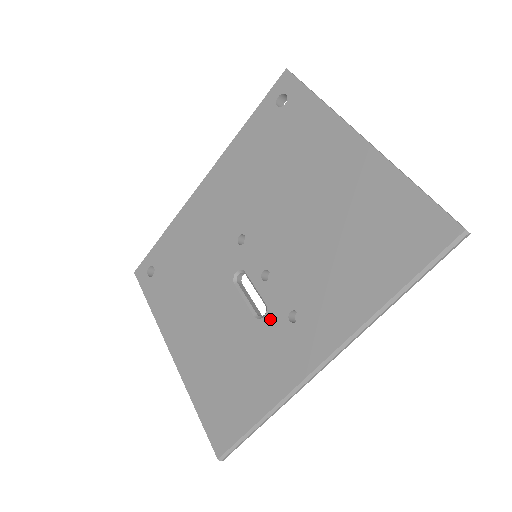
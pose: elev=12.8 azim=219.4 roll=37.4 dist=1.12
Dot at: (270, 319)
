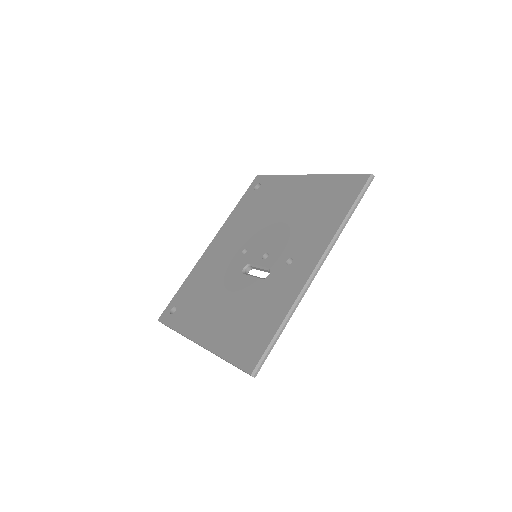
Dot at: (274, 273)
